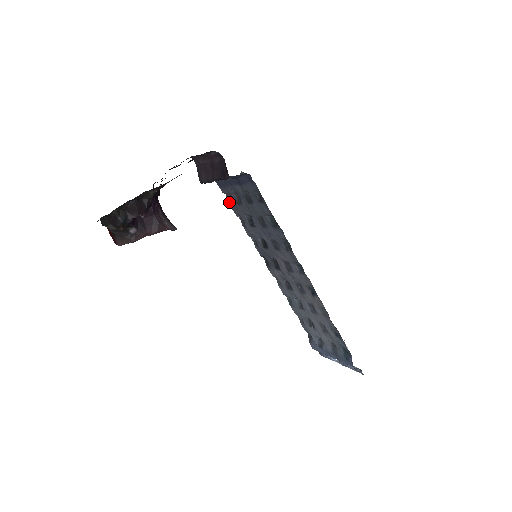
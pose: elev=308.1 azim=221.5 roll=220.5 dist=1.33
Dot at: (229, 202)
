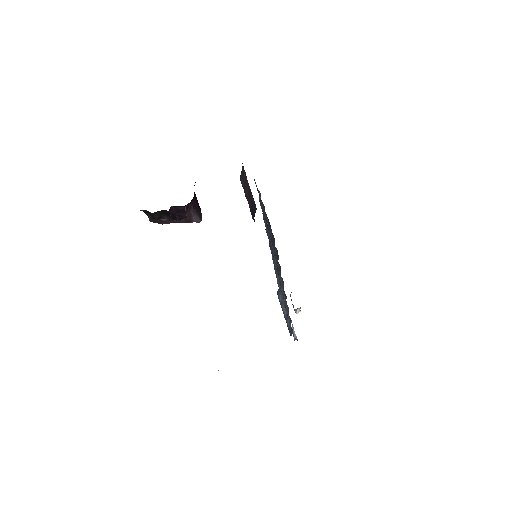
Dot at: (259, 197)
